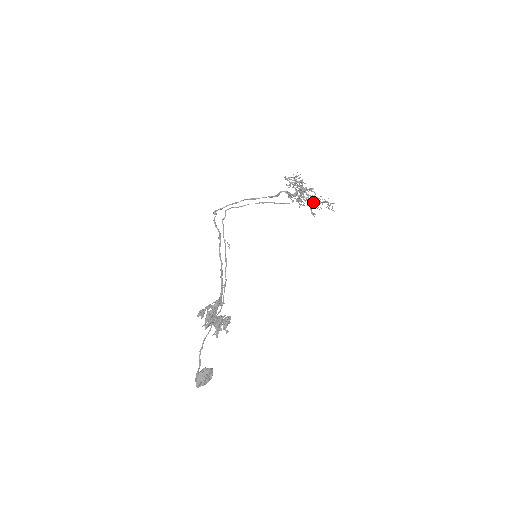
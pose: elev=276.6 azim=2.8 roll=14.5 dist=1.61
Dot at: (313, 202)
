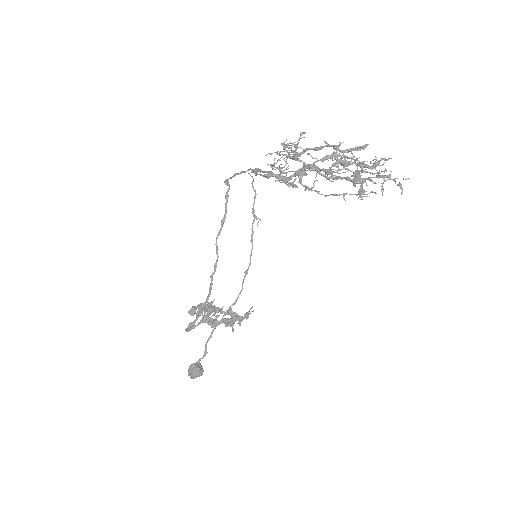
Dot at: occluded
